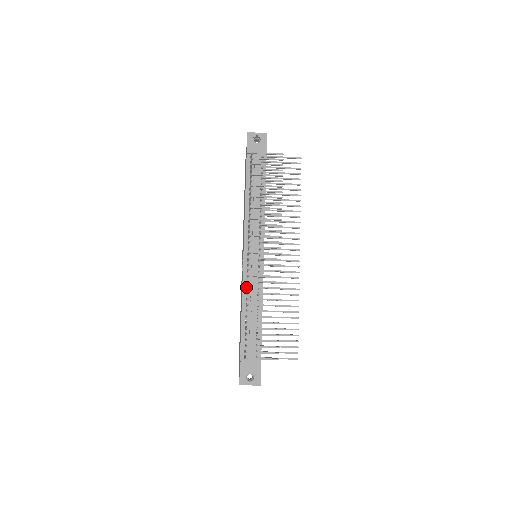
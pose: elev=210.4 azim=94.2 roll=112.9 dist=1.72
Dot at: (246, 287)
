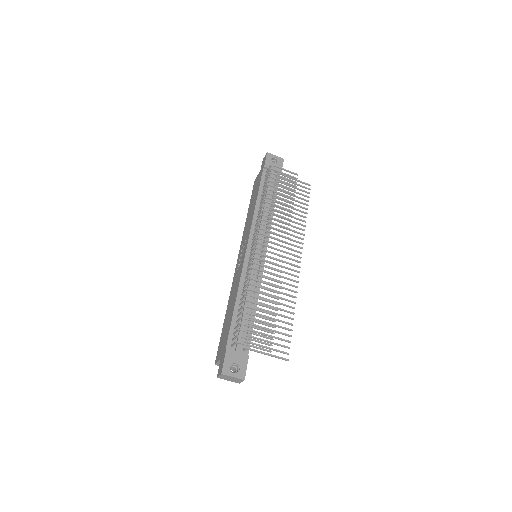
Dot at: (245, 277)
